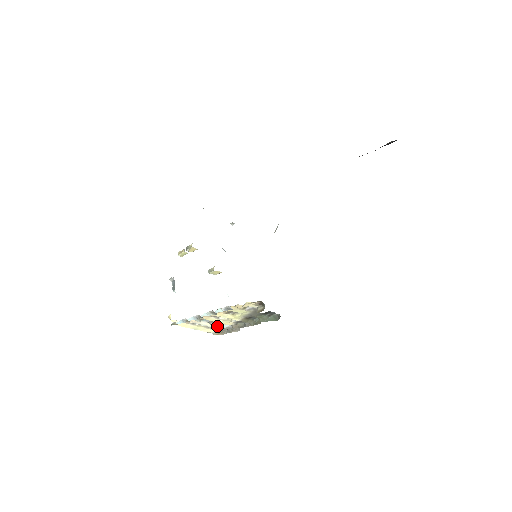
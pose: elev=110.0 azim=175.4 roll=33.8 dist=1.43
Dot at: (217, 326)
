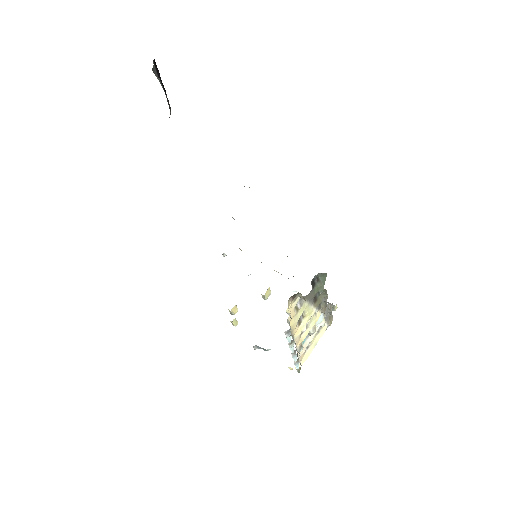
Dot at: (318, 325)
